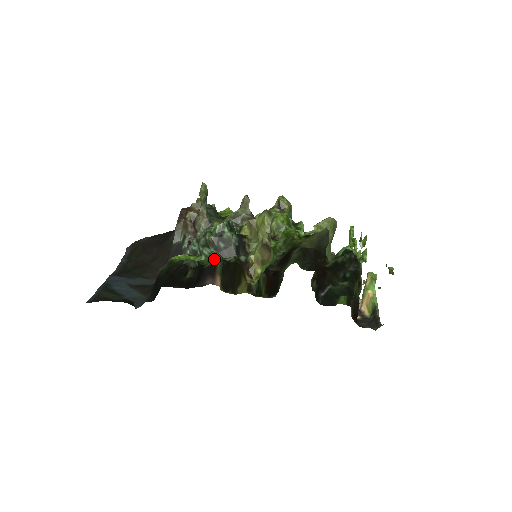
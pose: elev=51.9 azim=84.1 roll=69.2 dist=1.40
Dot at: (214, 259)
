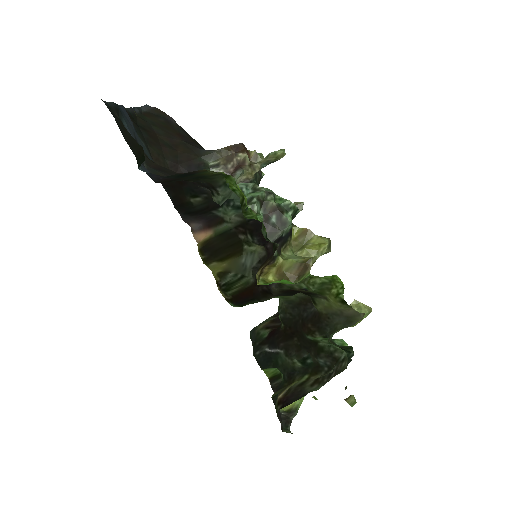
Dot at: (232, 216)
